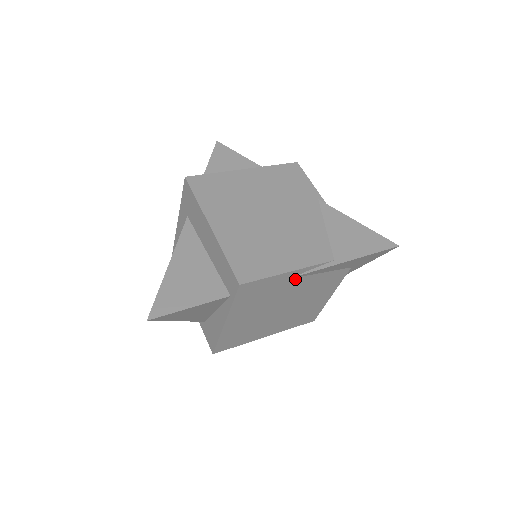
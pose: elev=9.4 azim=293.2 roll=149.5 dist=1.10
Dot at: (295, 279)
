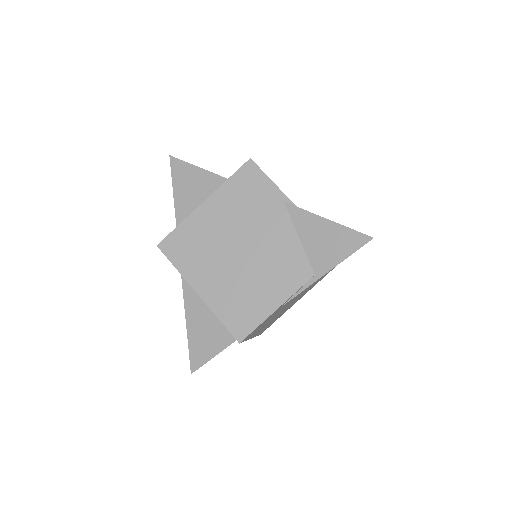
Dot at: (288, 301)
